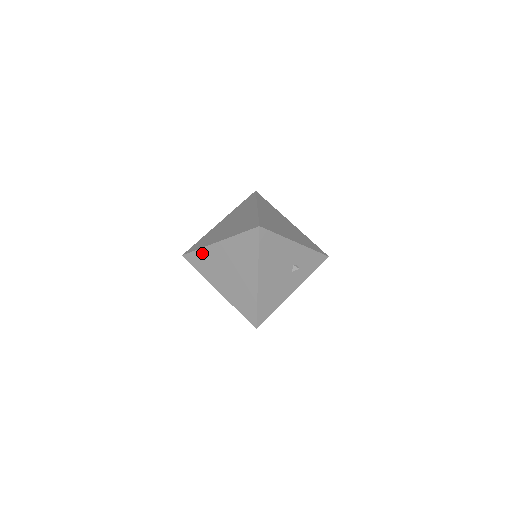
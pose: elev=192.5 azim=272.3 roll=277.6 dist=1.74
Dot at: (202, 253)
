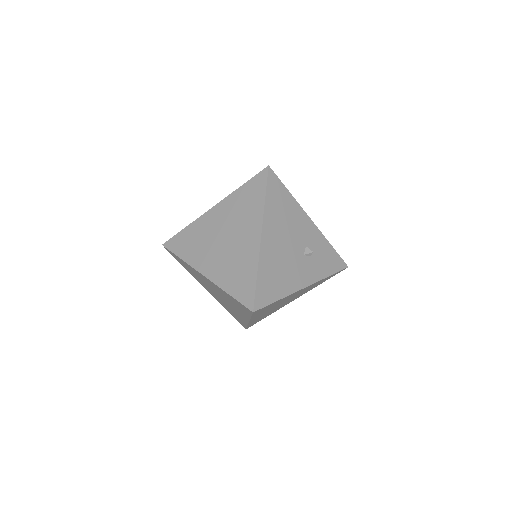
Dot at: (189, 230)
